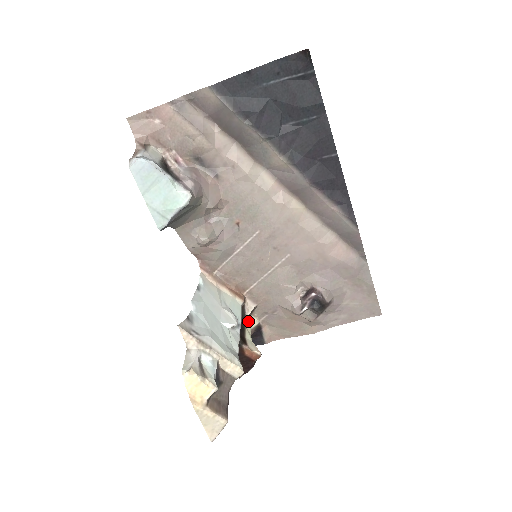
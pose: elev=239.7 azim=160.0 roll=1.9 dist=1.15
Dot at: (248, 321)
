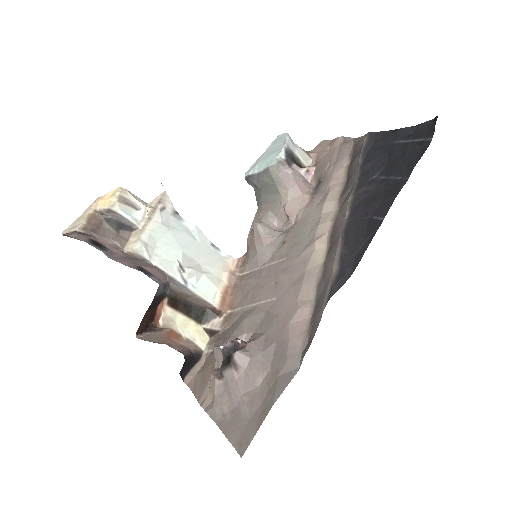
Dot at: (201, 329)
